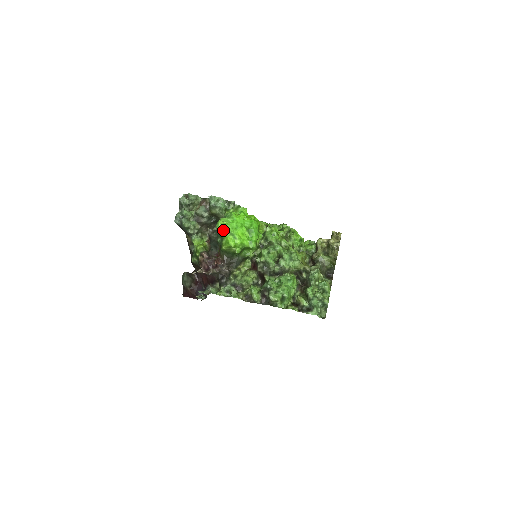
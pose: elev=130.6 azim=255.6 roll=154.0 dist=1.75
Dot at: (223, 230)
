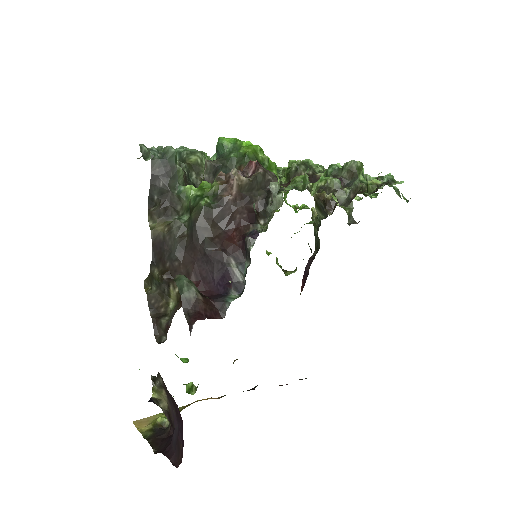
Dot at: (234, 138)
